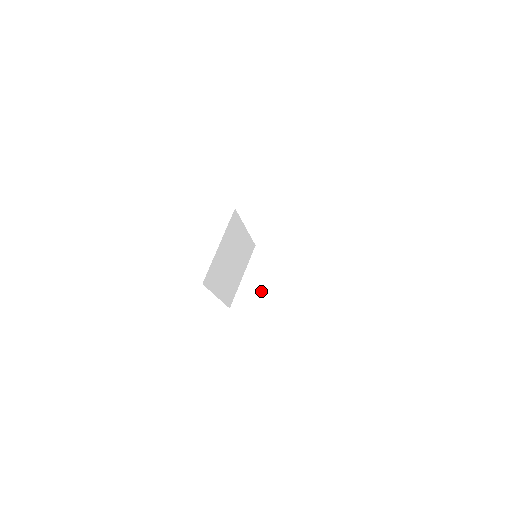
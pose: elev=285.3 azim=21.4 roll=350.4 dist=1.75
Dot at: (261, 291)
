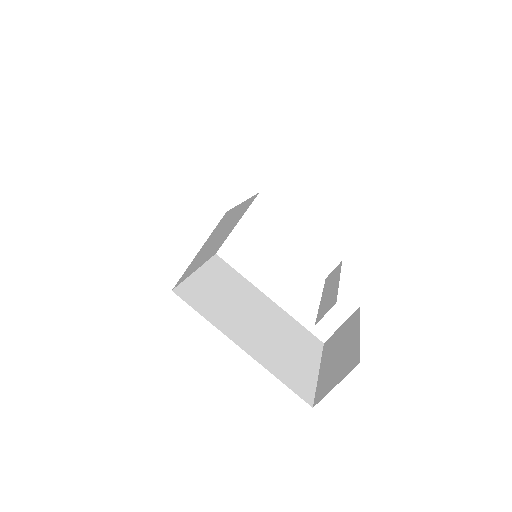
Dot at: (346, 350)
